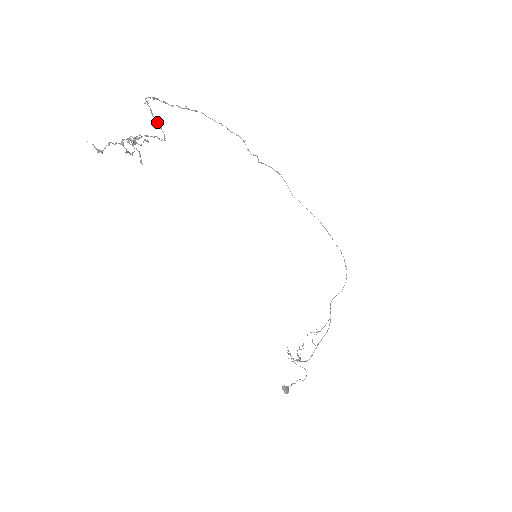
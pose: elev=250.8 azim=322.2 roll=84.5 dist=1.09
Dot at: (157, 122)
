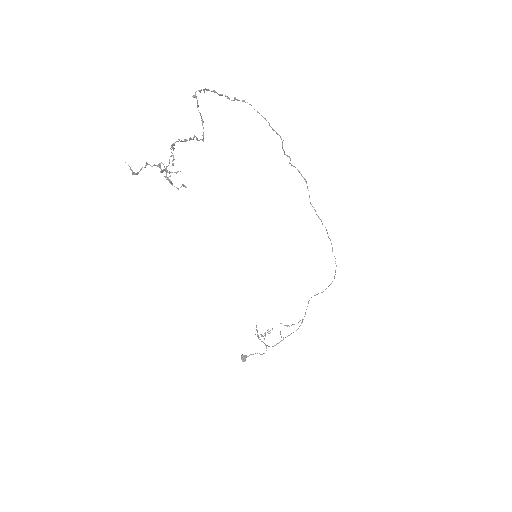
Dot at: (200, 115)
